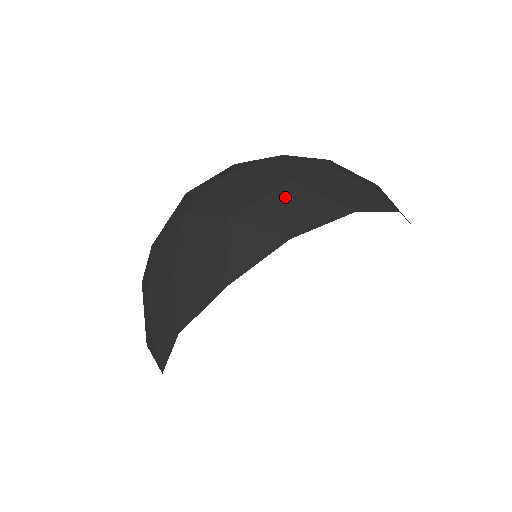
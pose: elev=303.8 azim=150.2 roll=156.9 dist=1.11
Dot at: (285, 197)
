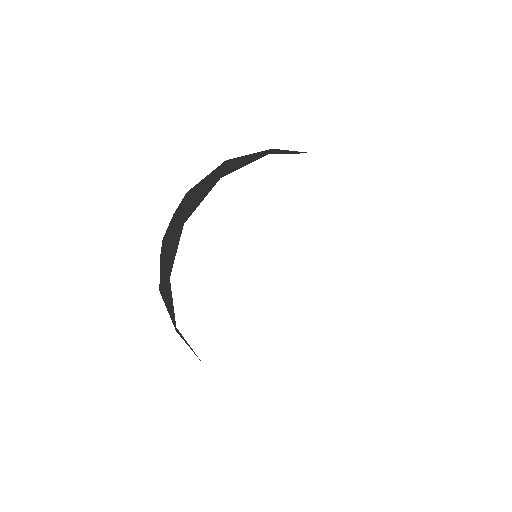
Dot at: occluded
